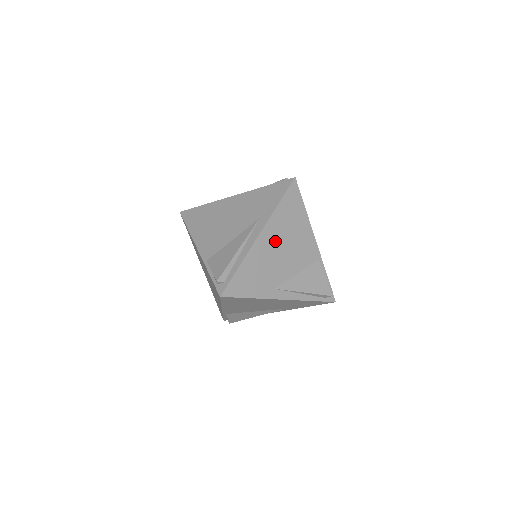
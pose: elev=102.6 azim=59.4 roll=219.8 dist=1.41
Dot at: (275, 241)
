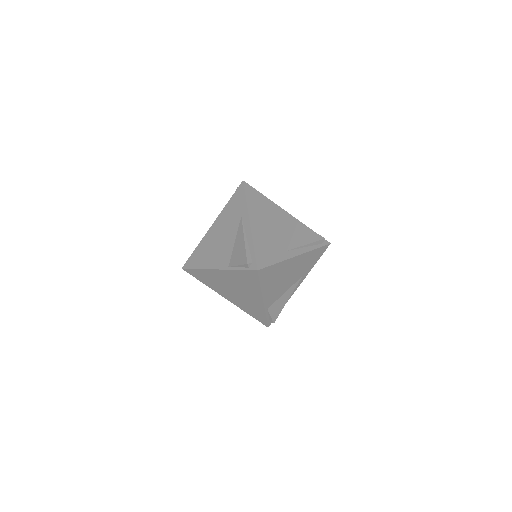
Dot at: (262, 222)
